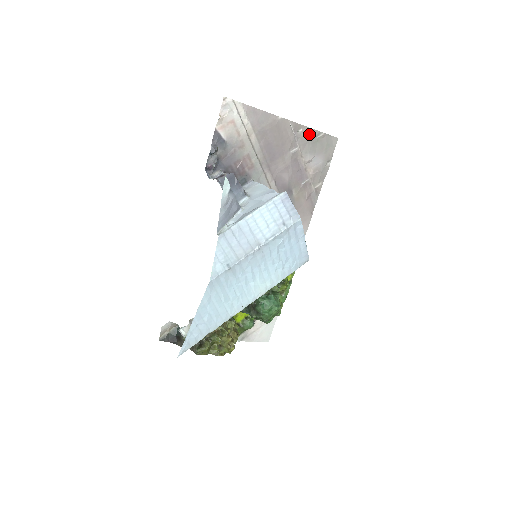
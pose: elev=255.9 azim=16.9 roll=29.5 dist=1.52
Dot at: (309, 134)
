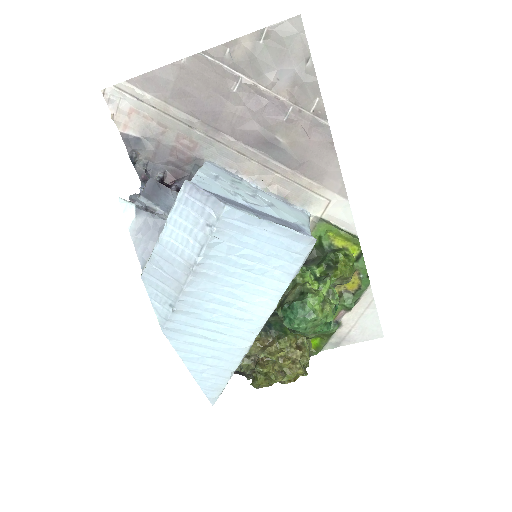
Dot at: (244, 47)
